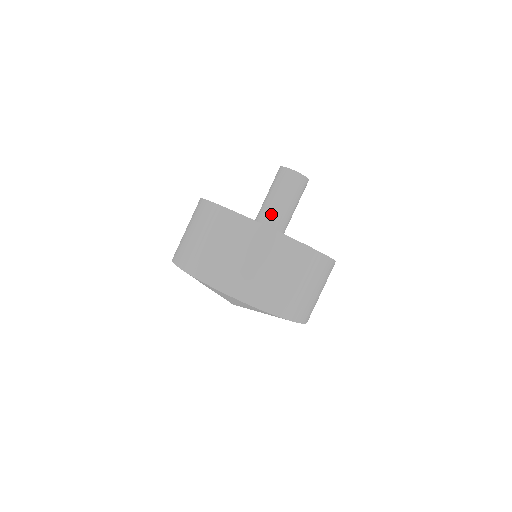
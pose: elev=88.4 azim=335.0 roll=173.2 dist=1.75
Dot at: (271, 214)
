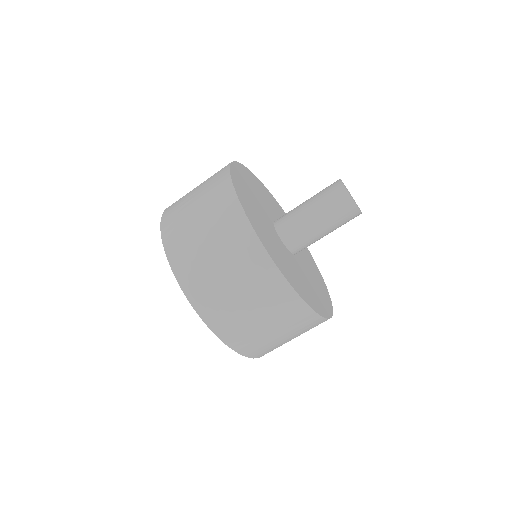
Dot at: (305, 241)
